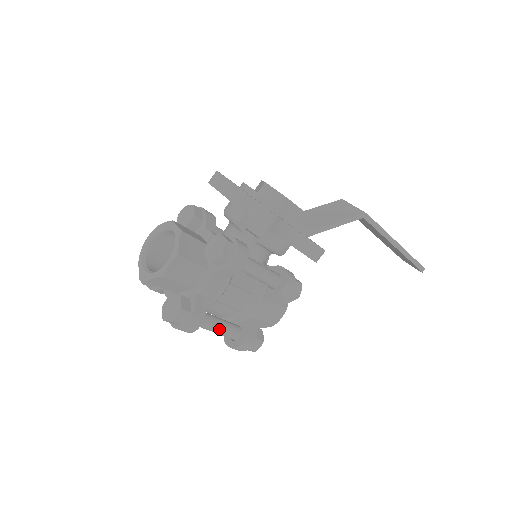
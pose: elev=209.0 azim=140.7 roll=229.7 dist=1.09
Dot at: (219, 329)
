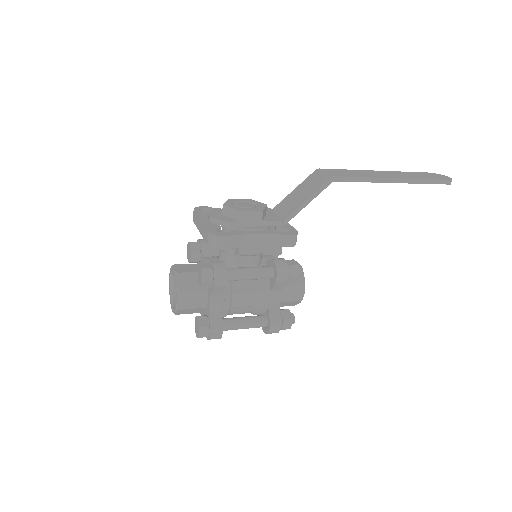
Dot at: (245, 326)
